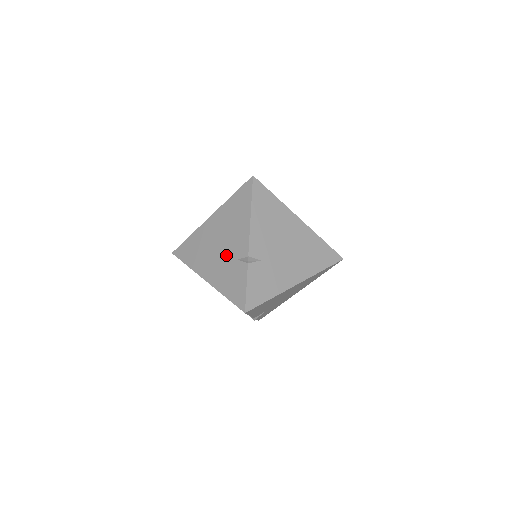
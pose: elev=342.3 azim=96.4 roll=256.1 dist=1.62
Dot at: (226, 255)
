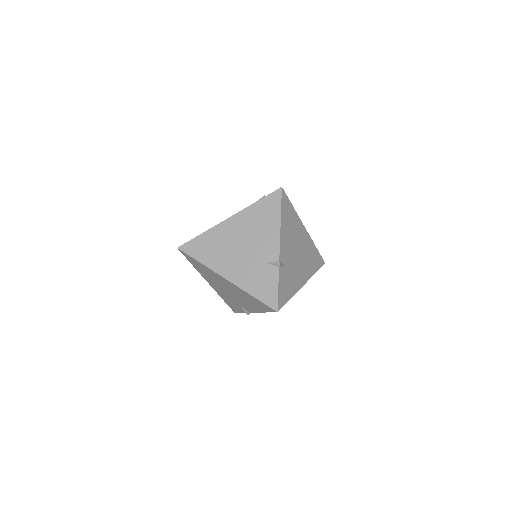
Dot at: occluded
